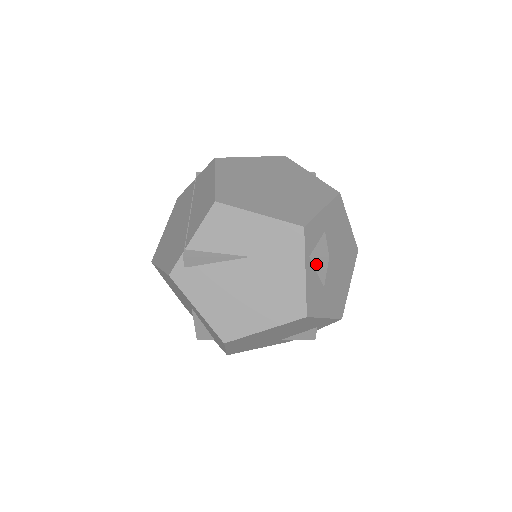
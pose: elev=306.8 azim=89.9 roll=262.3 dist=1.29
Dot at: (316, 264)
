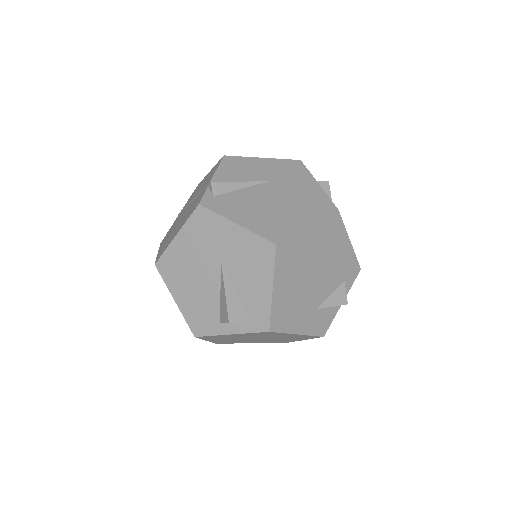
Dot at: occluded
